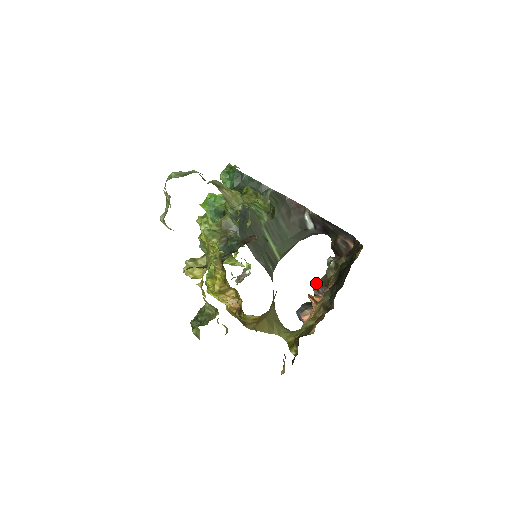
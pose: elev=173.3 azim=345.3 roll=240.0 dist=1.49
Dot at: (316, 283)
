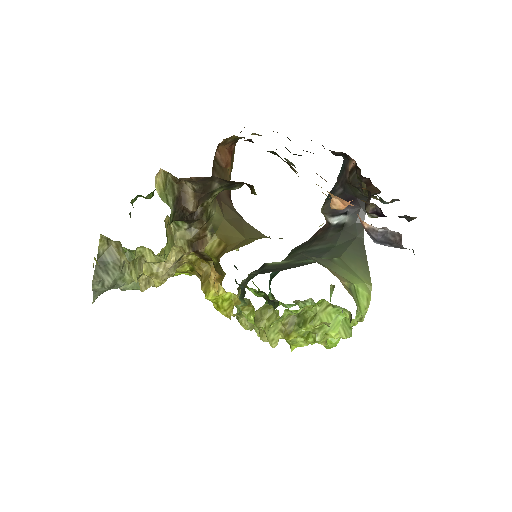
Dot at: occluded
